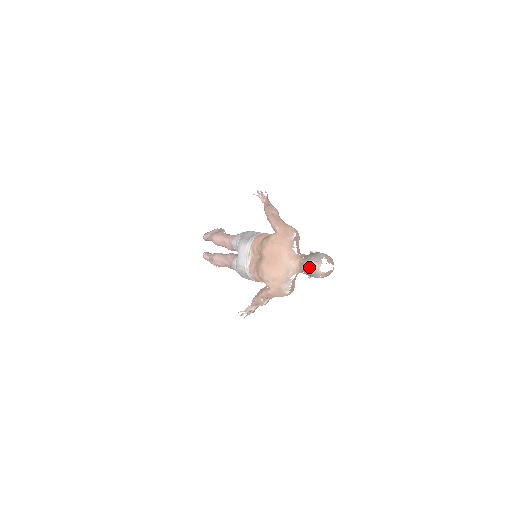
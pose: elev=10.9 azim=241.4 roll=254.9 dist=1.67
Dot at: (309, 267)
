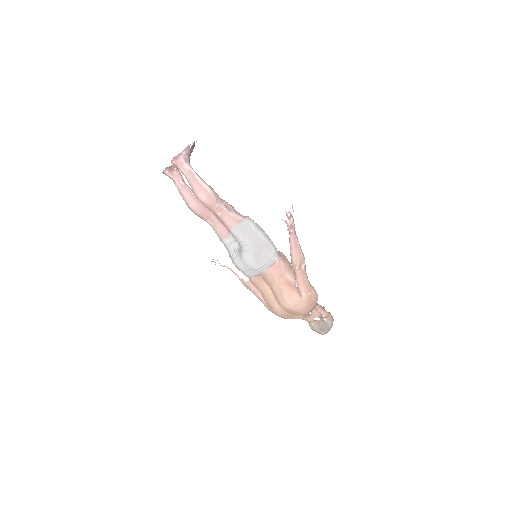
Dot at: (317, 332)
